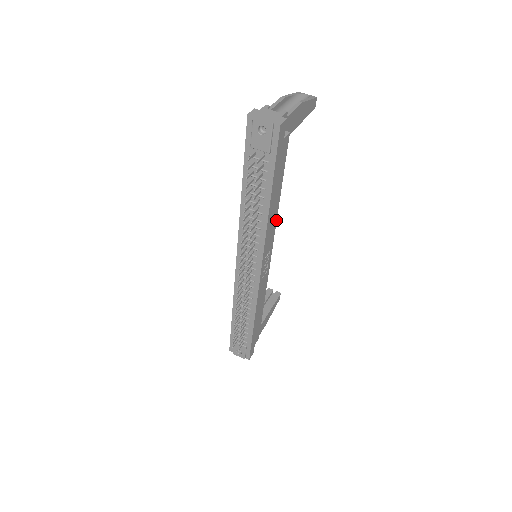
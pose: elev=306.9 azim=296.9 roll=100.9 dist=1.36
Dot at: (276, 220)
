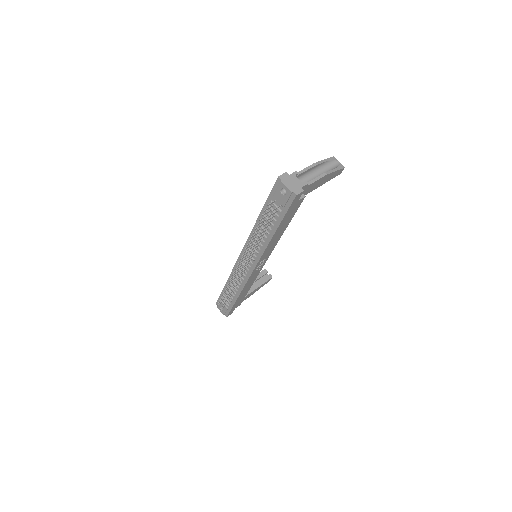
Dot at: occluded
